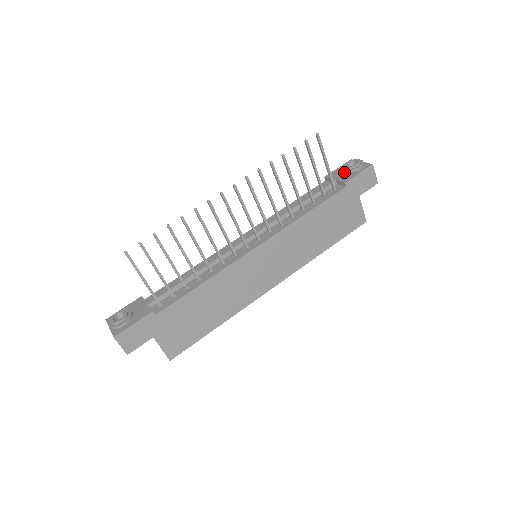
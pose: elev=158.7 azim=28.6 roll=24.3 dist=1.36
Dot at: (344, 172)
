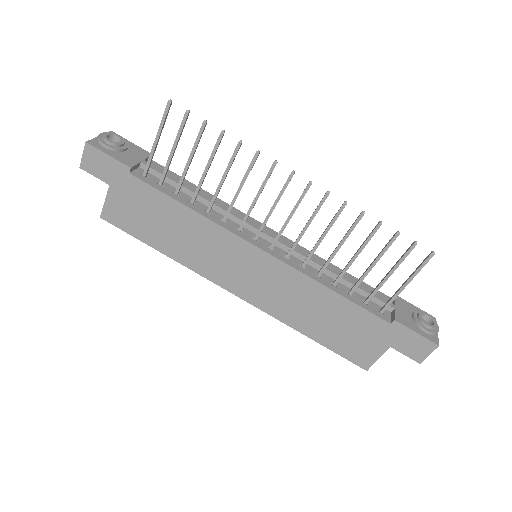
Dot at: (412, 315)
